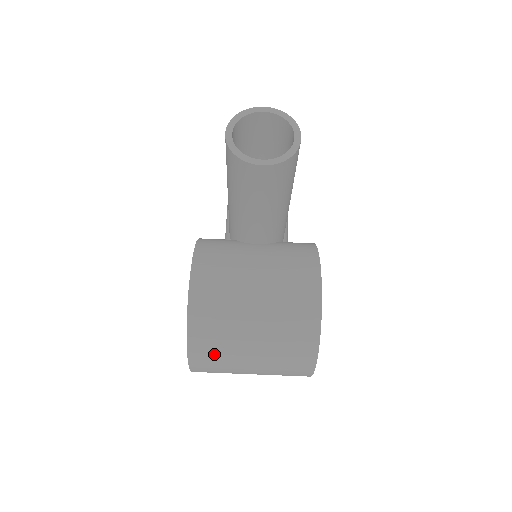
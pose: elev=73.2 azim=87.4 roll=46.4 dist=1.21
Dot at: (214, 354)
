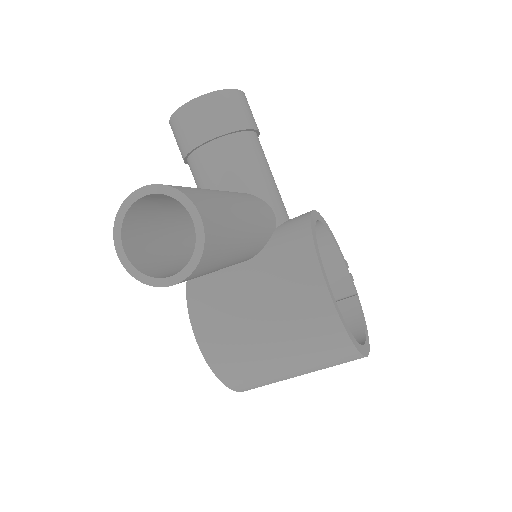
Dot at: (261, 385)
